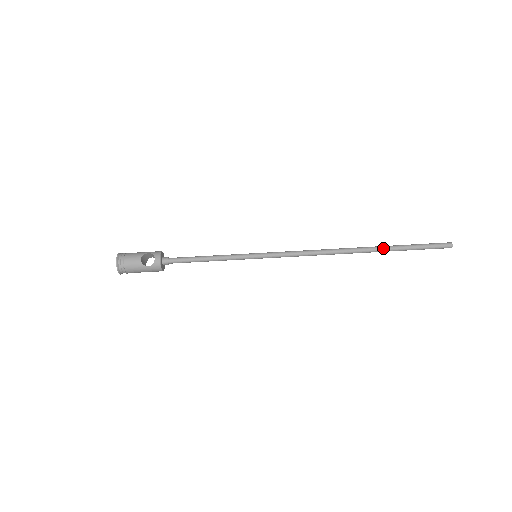
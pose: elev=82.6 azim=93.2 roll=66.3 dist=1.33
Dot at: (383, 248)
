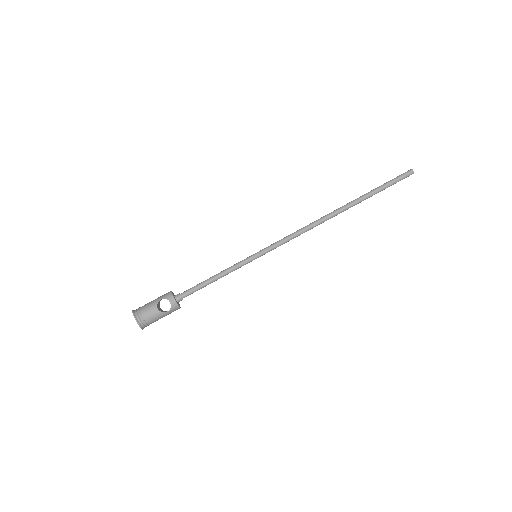
Dot at: (359, 200)
